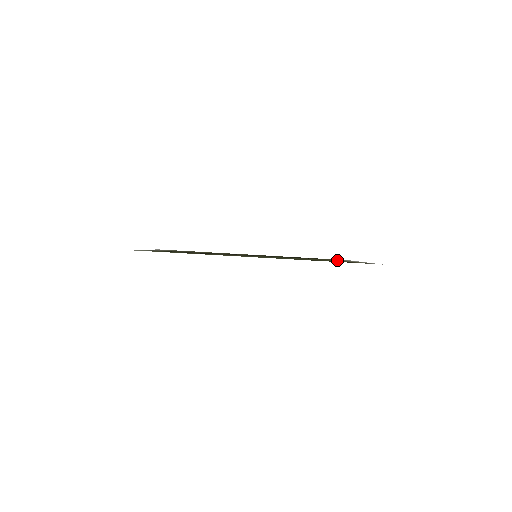
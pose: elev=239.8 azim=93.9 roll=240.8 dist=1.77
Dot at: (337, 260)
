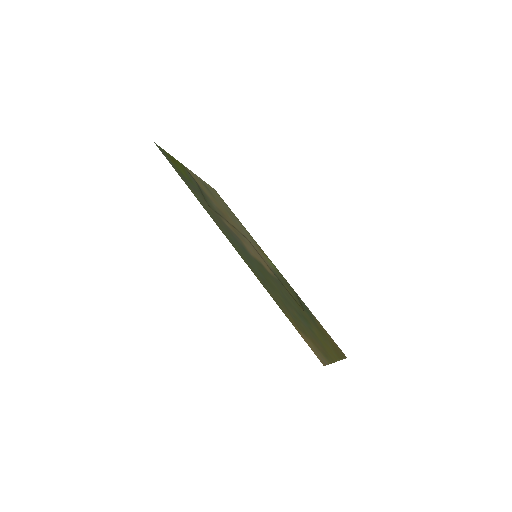
Dot at: (318, 334)
